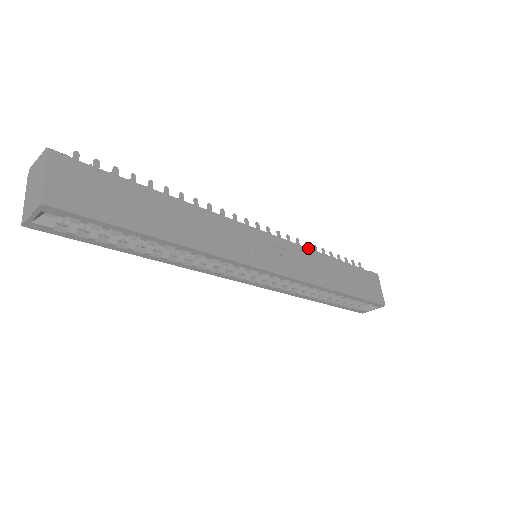
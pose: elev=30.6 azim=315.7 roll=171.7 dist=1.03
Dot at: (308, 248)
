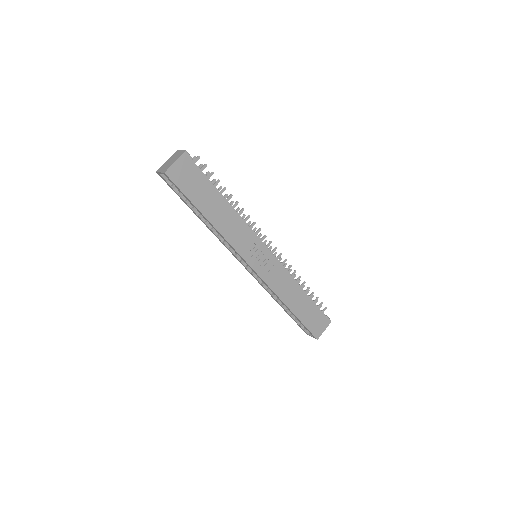
Dot at: (290, 274)
